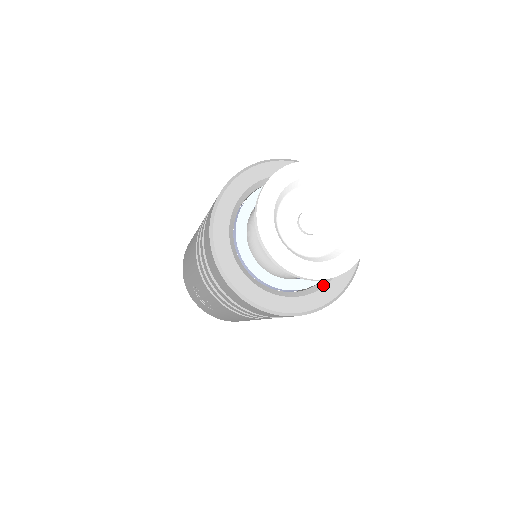
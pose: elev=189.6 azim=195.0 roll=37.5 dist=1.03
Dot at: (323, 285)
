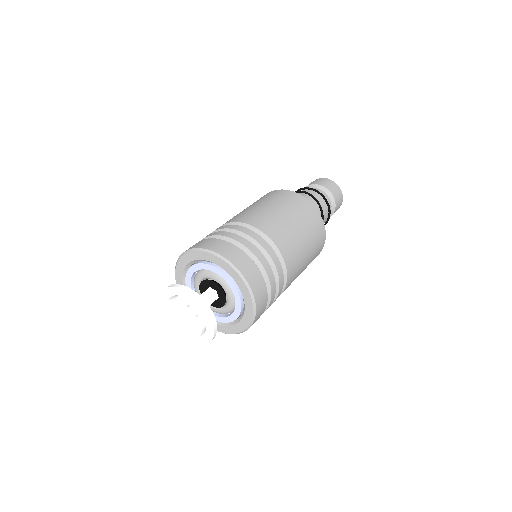
Dot at: (243, 313)
